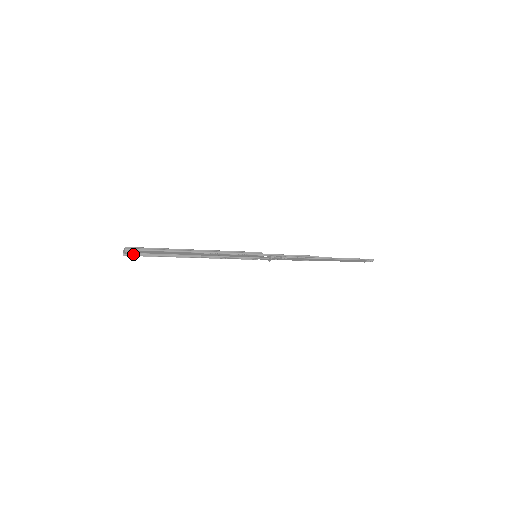
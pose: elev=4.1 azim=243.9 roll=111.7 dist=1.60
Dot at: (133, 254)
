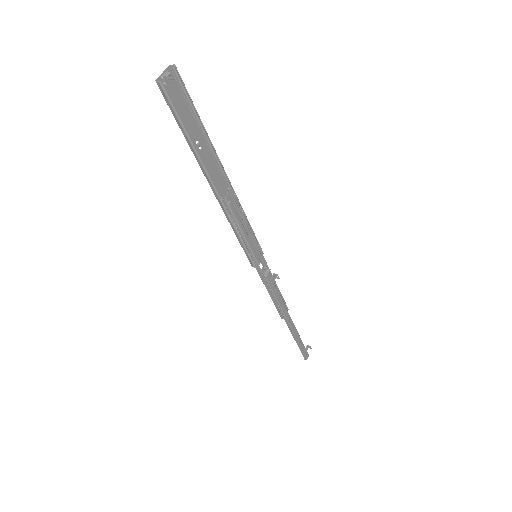
Dot at: (167, 99)
